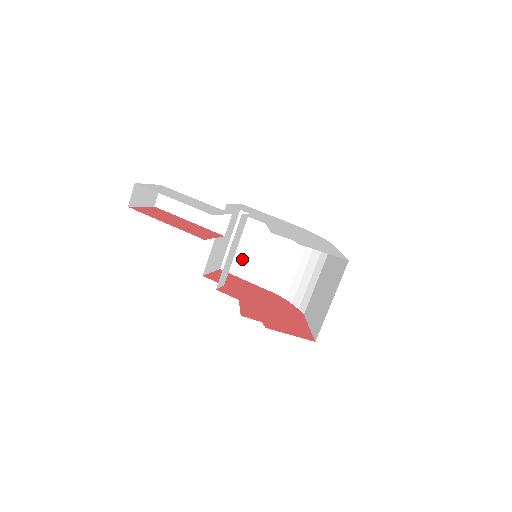
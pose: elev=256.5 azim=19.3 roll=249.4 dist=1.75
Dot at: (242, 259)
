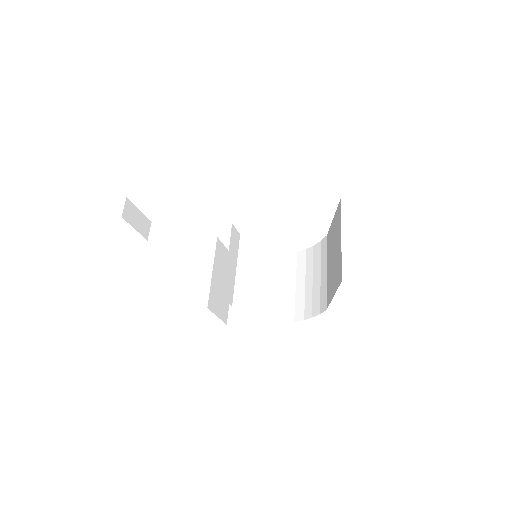
Dot at: (247, 305)
